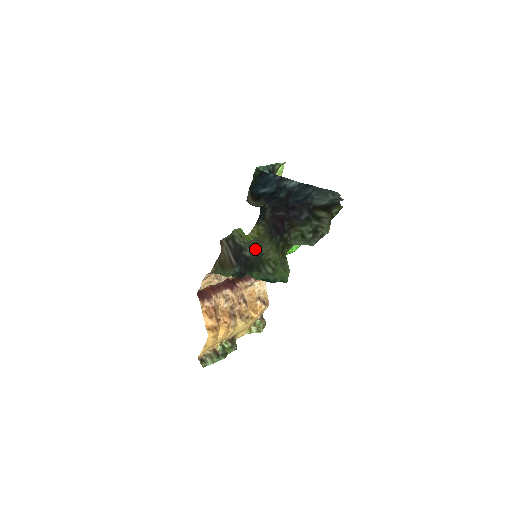
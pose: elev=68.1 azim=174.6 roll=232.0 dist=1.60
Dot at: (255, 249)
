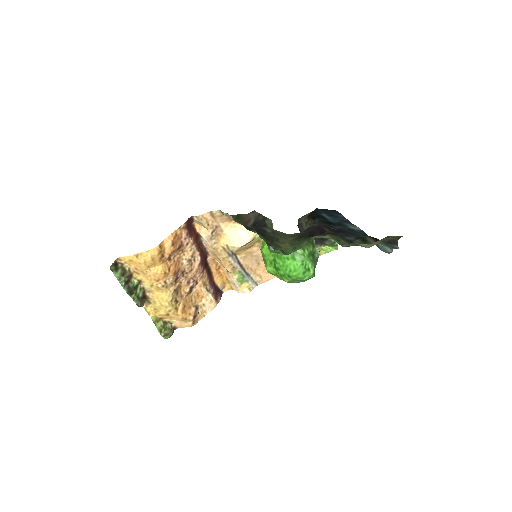
Dot at: (275, 235)
